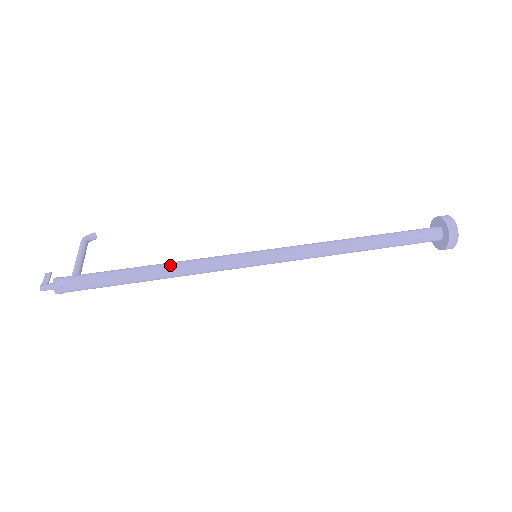
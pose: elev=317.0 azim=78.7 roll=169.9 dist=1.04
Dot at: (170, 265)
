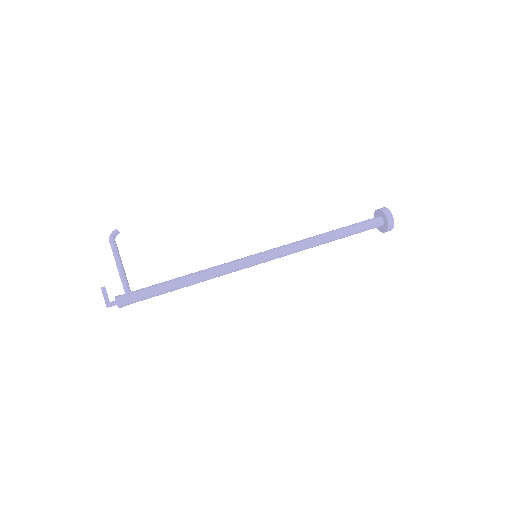
Dot at: (199, 279)
